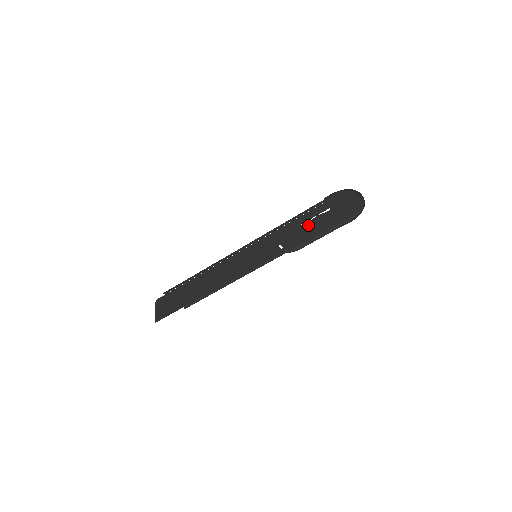
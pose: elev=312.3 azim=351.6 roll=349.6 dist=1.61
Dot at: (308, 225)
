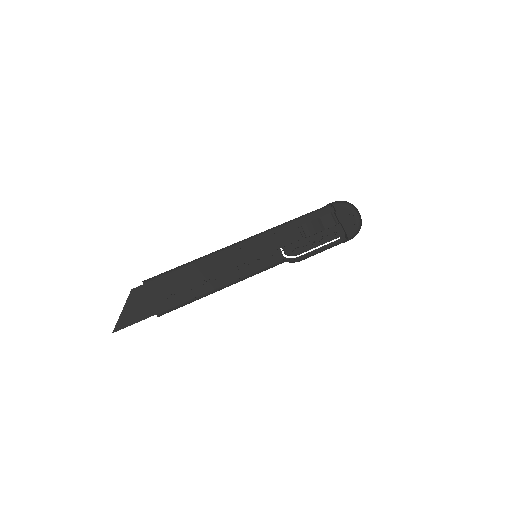
Dot at: (311, 224)
